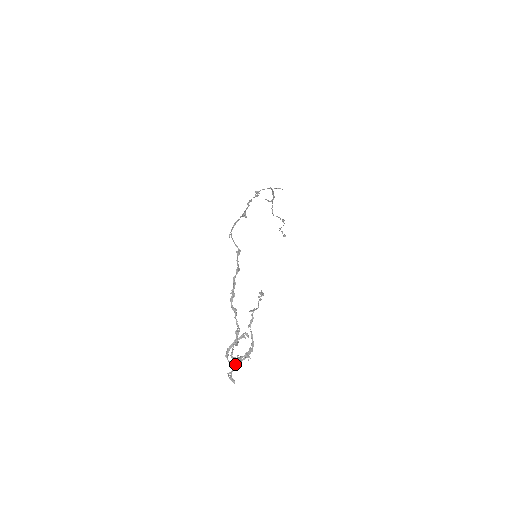
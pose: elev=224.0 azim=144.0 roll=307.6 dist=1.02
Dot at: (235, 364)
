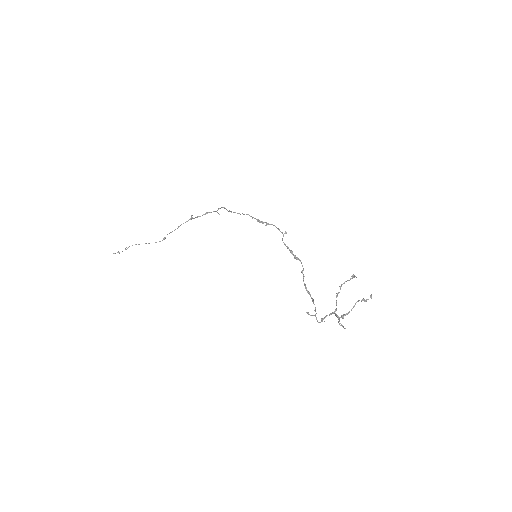
Dot at: occluded
